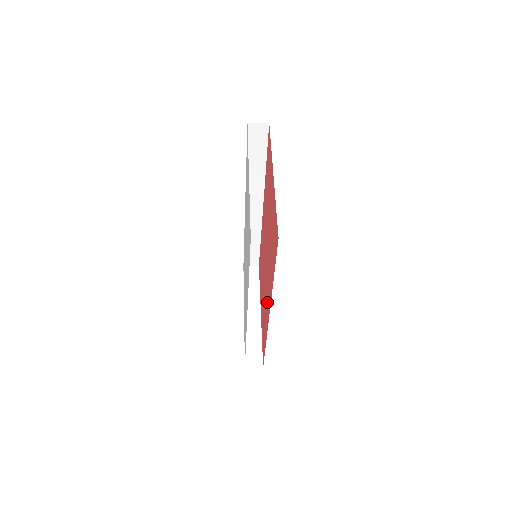
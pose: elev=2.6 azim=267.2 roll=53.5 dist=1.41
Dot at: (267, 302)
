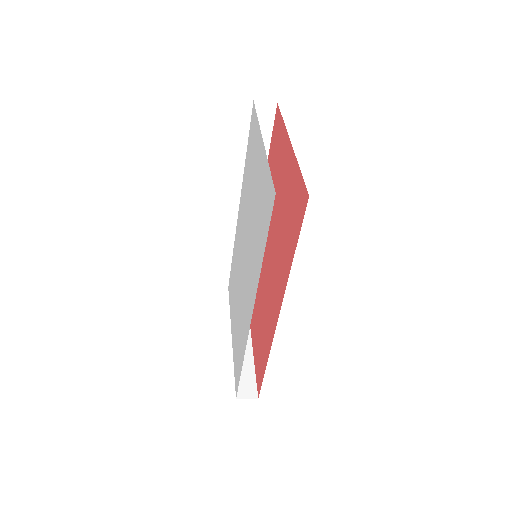
Dot at: (272, 306)
